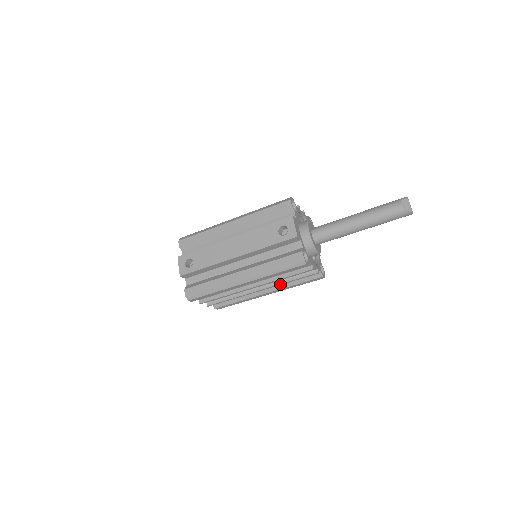
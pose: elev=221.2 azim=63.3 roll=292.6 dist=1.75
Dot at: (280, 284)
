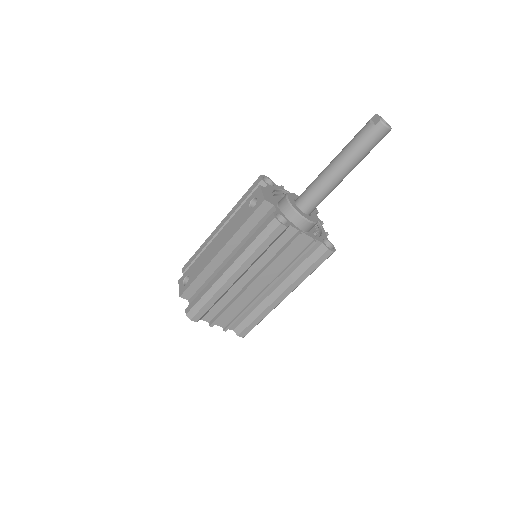
Dot at: (282, 273)
